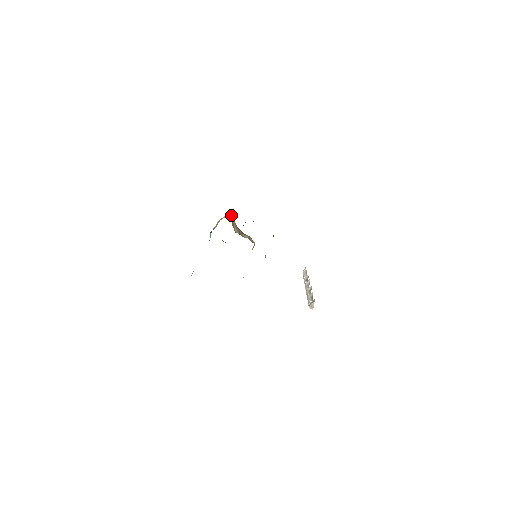
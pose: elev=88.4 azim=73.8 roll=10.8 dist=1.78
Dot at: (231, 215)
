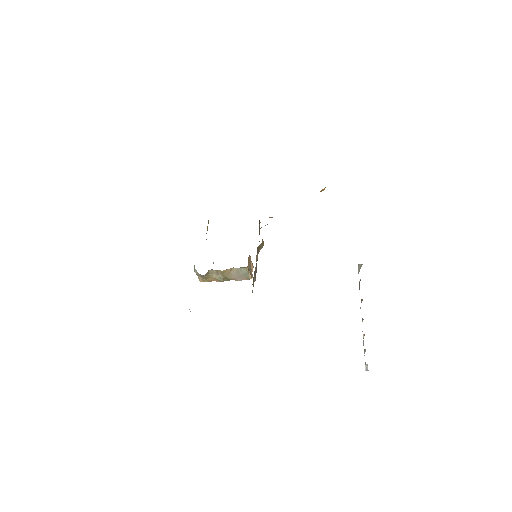
Dot at: occluded
